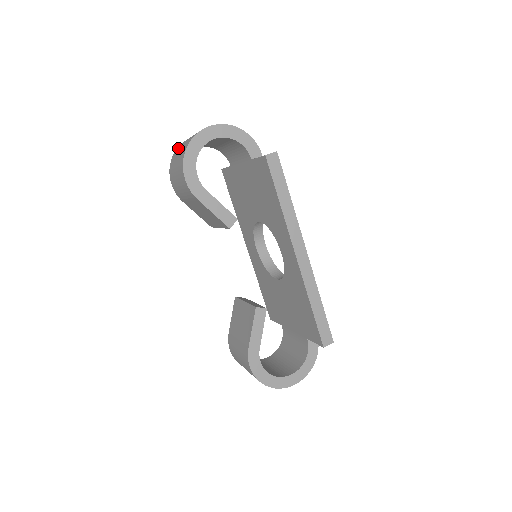
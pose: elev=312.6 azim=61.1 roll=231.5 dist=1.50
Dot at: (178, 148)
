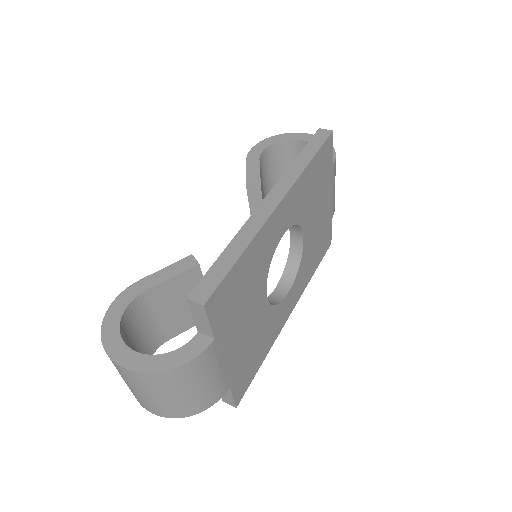
Dot at: occluded
